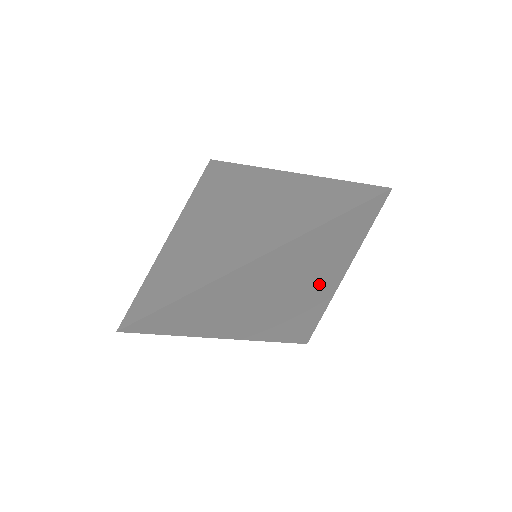
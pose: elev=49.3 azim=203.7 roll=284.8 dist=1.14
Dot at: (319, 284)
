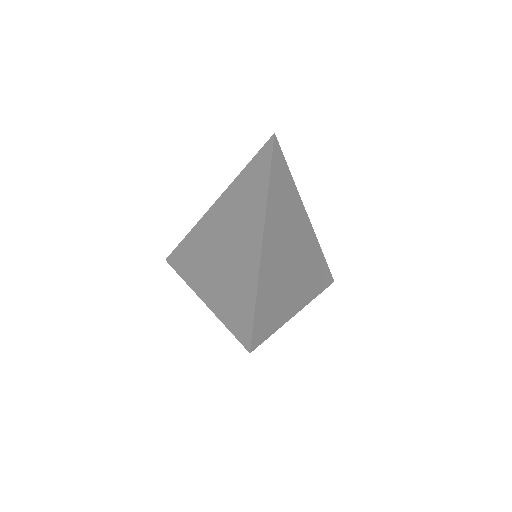
Dot at: occluded
